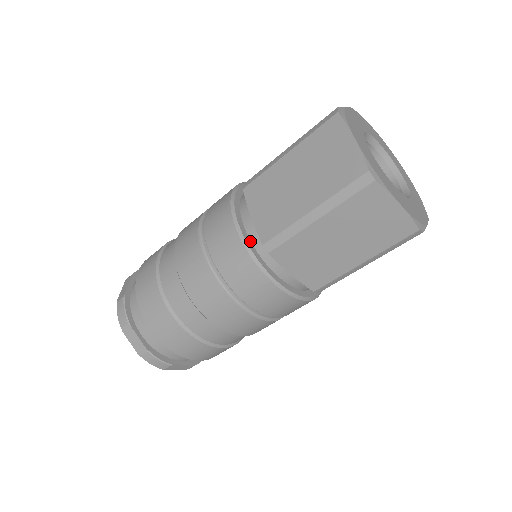
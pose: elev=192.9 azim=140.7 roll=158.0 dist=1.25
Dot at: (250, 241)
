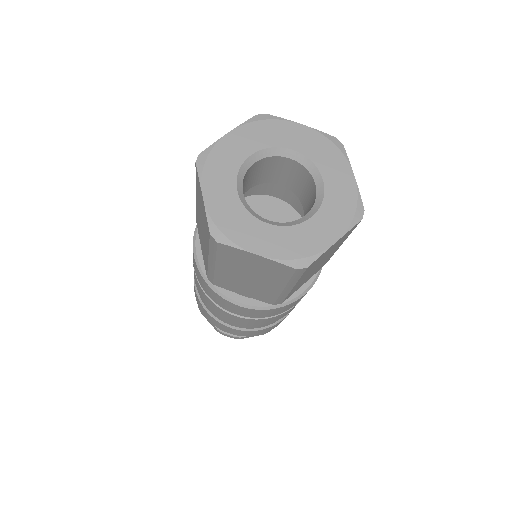
Dot at: occluded
